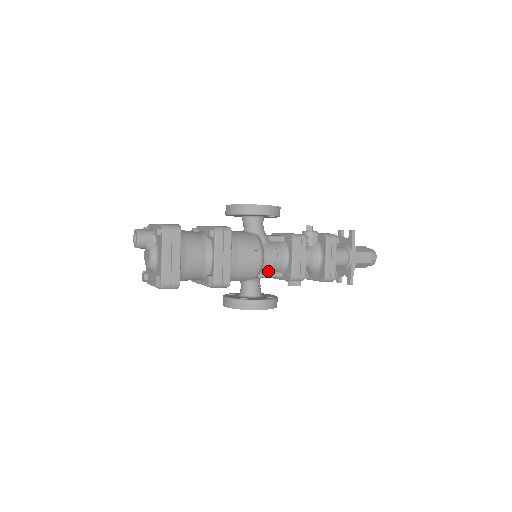
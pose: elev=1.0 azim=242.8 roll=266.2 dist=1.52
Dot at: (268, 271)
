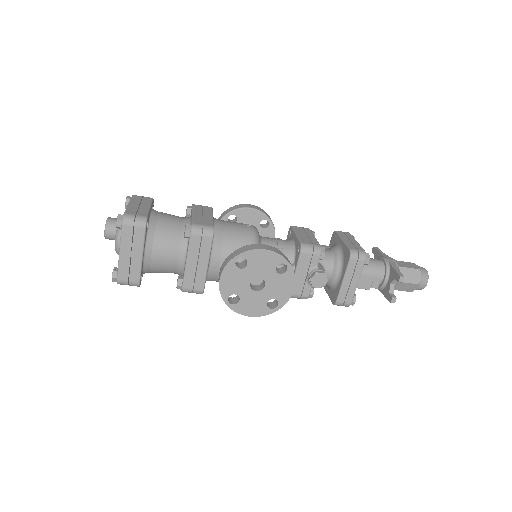
Dot at: occluded
